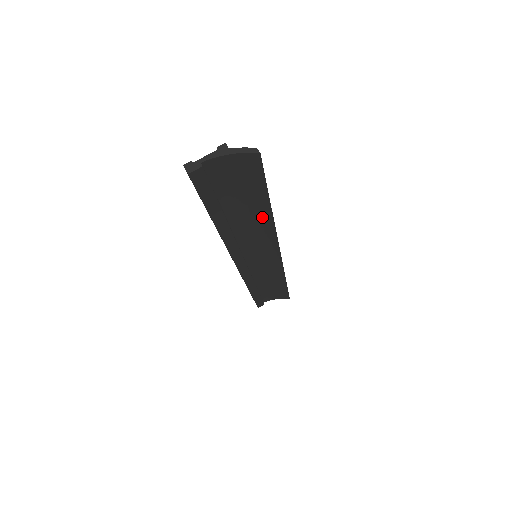
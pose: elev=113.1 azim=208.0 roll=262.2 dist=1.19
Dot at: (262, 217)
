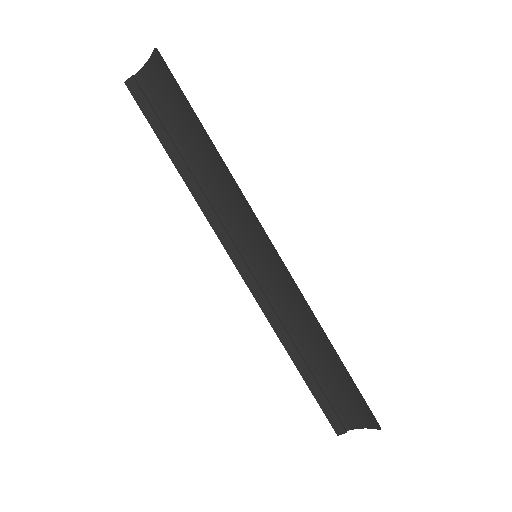
Dot at: (213, 158)
